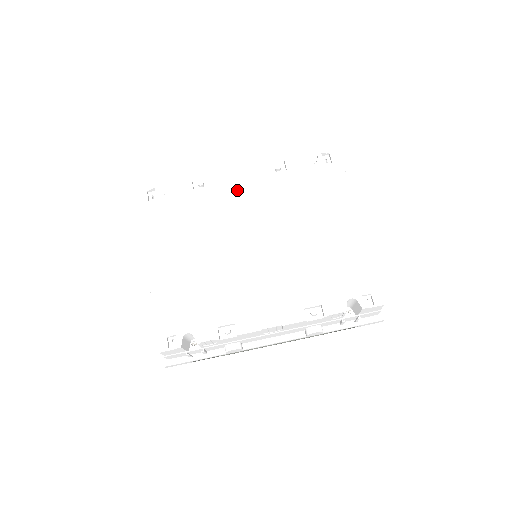
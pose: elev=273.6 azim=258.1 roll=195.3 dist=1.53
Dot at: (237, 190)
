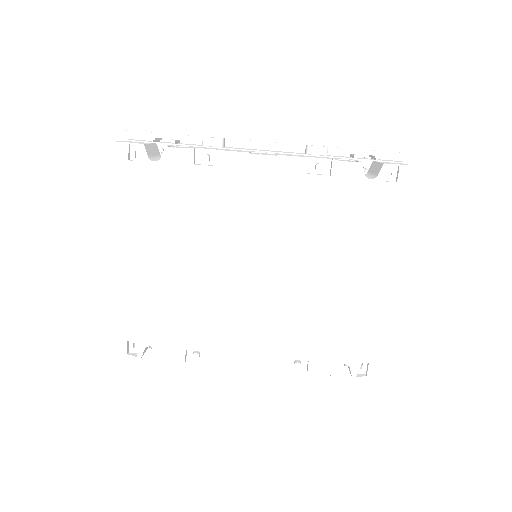
Dot at: (253, 186)
